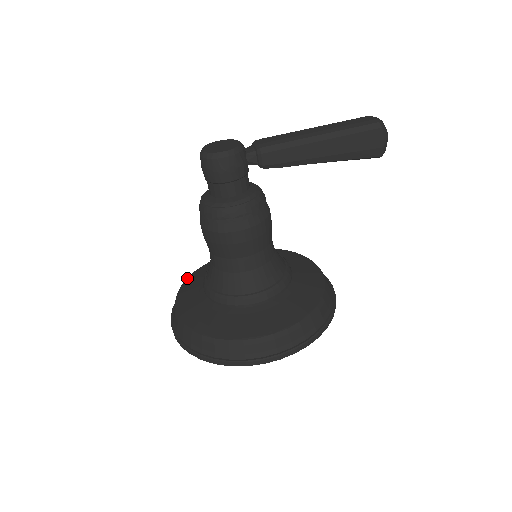
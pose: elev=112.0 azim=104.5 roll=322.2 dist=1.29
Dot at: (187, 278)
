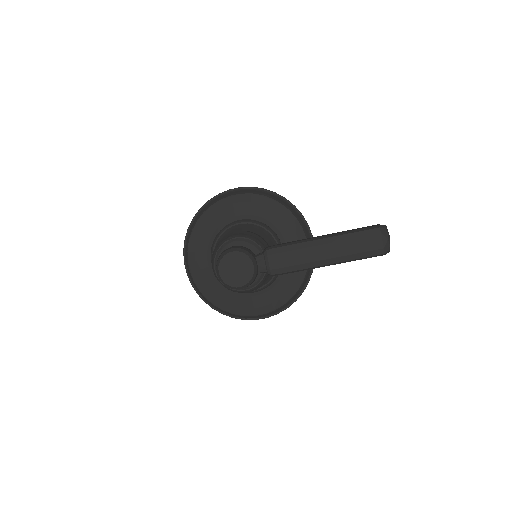
Dot at: (193, 230)
